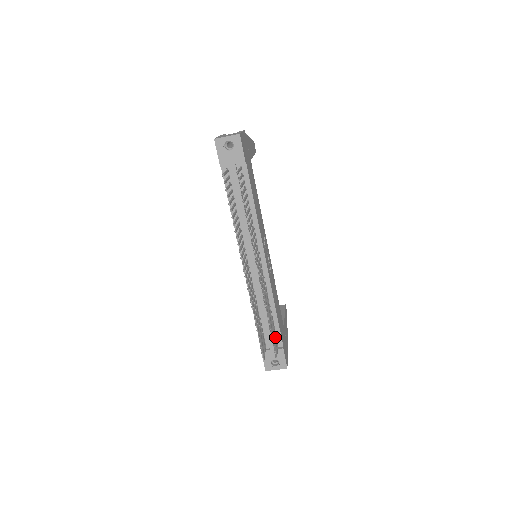
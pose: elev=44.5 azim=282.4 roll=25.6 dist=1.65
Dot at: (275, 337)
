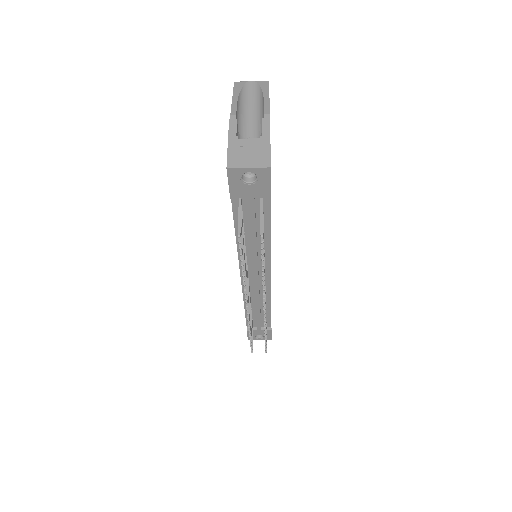
Dot at: (266, 329)
